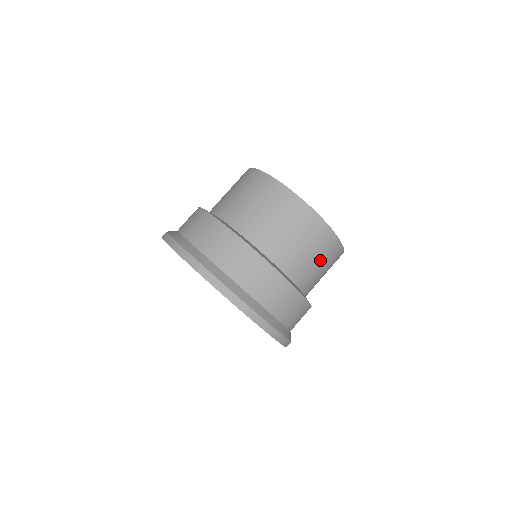
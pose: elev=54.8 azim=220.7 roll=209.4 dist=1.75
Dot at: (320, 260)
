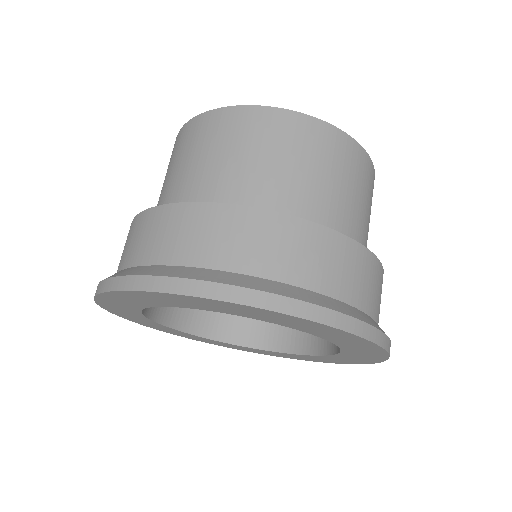
Dot at: occluded
